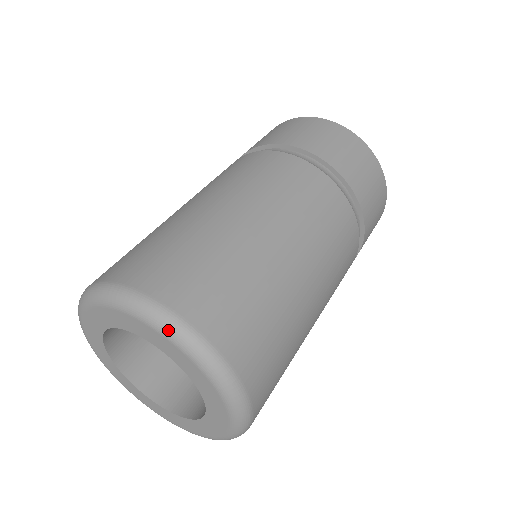
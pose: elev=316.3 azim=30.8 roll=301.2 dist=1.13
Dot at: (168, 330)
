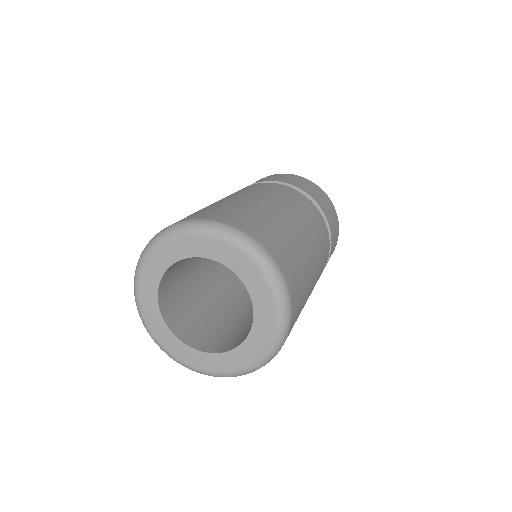
Dot at: (182, 229)
